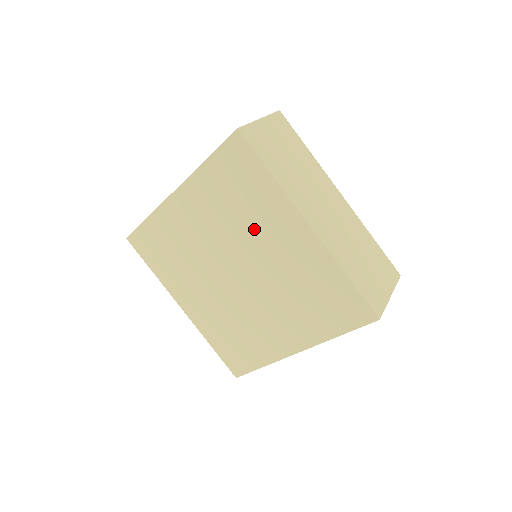
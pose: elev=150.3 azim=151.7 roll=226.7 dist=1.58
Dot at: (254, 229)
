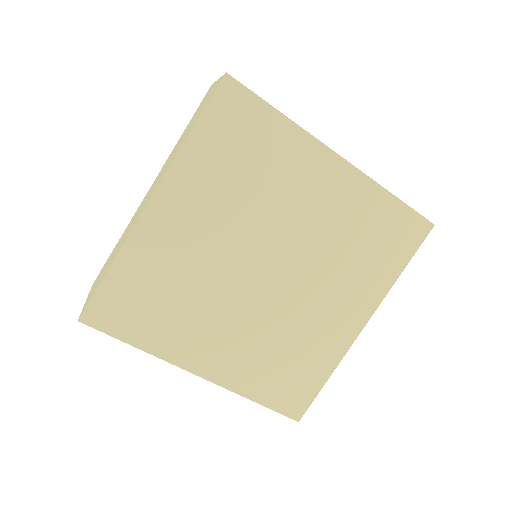
Dot at: (277, 195)
